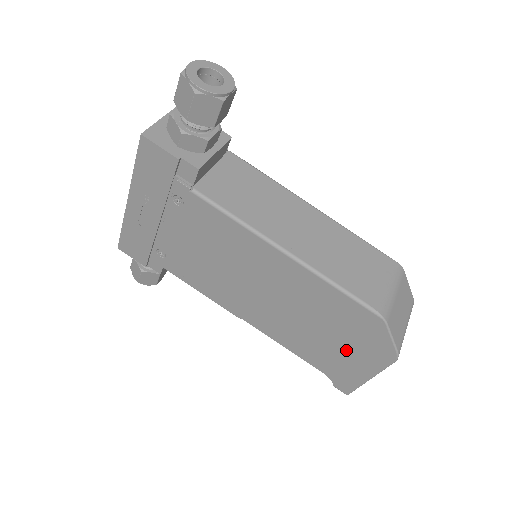
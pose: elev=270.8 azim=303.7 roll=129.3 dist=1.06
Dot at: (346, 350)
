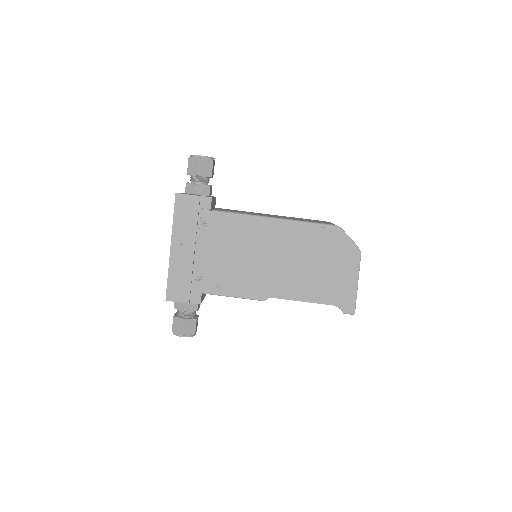
Dot at: (334, 269)
